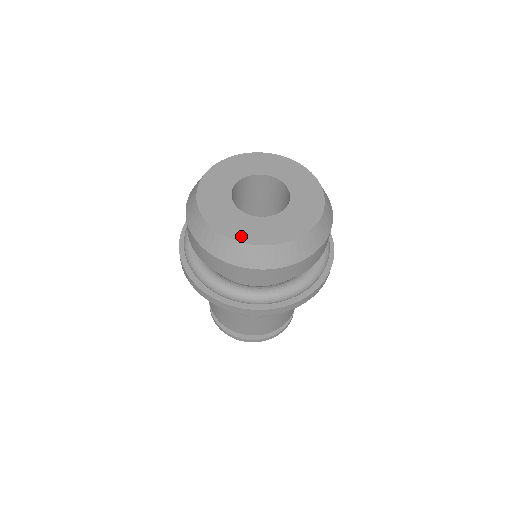
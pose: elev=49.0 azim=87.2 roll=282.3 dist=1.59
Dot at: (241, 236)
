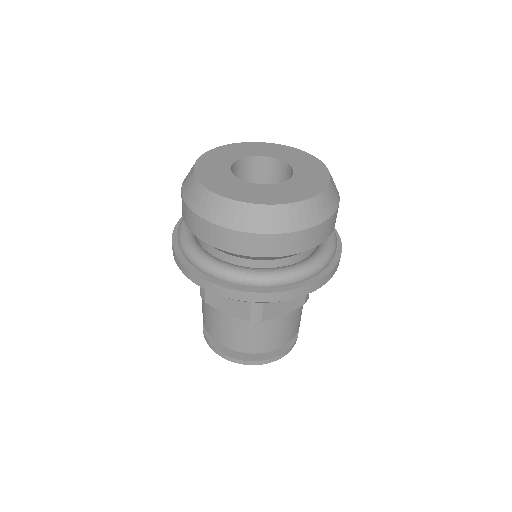
Dot at: (243, 197)
